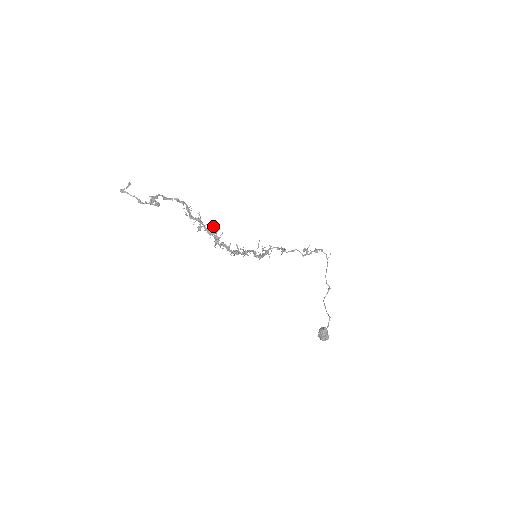
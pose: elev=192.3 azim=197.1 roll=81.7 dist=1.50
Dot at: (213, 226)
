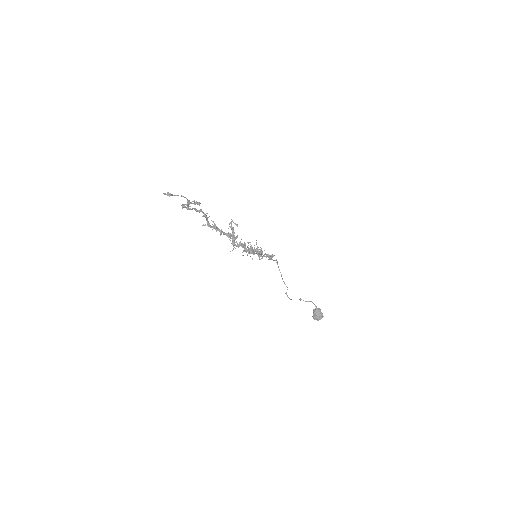
Dot at: (228, 228)
